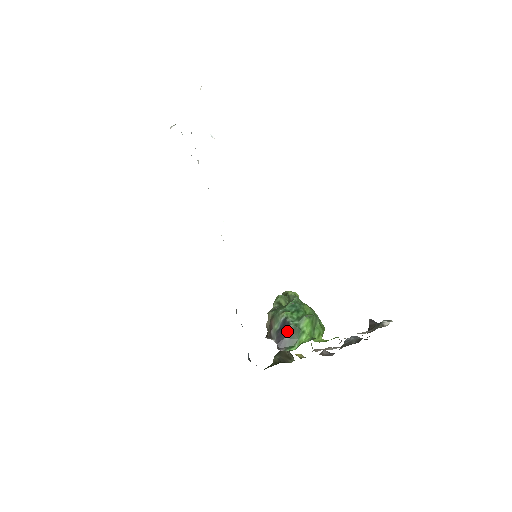
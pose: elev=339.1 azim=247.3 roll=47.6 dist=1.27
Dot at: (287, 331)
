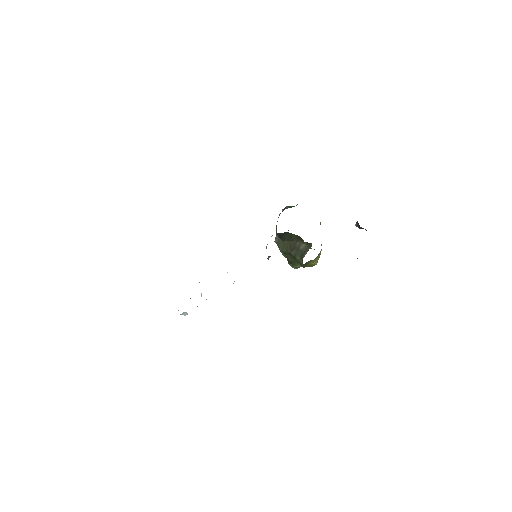
Dot at: (285, 208)
